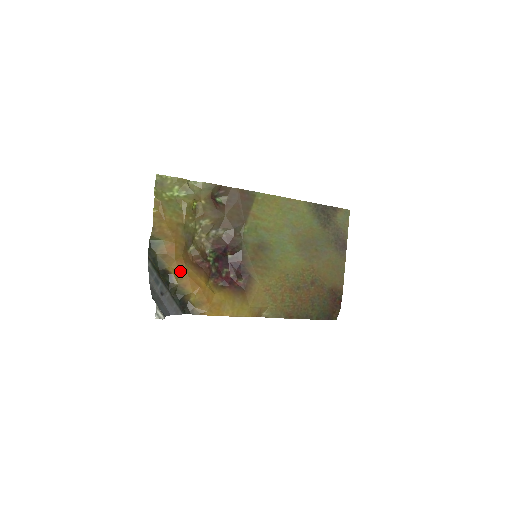
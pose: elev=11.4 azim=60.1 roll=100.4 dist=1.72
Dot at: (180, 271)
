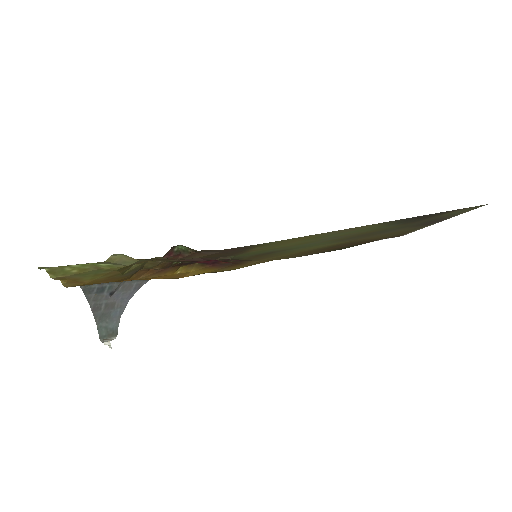
Dot at: occluded
